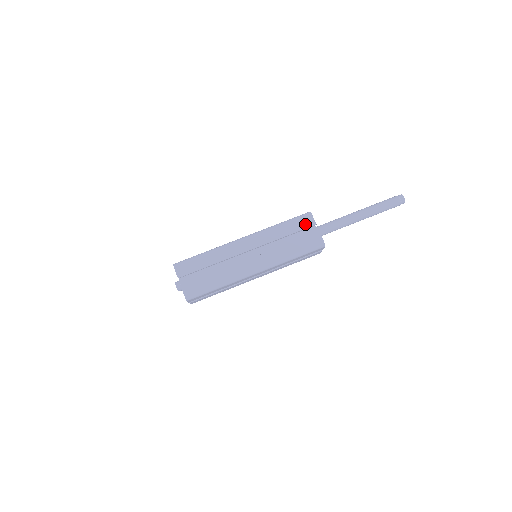
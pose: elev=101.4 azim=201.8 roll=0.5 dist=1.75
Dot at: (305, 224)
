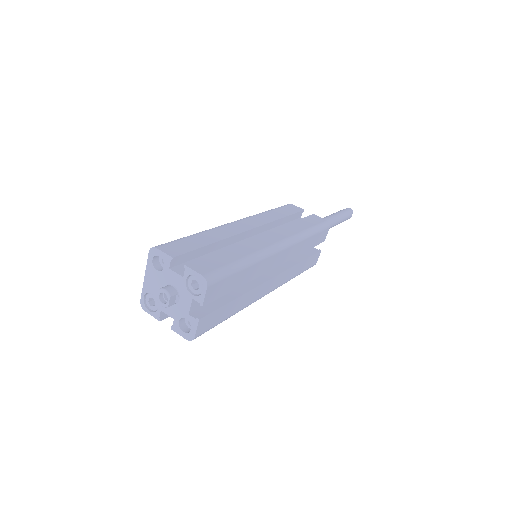
Dot at: (321, 239)
